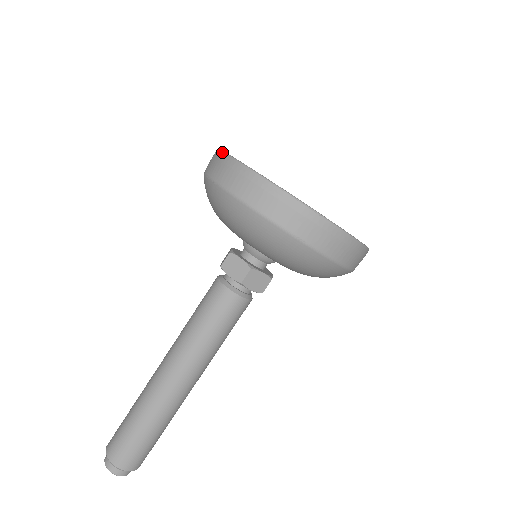
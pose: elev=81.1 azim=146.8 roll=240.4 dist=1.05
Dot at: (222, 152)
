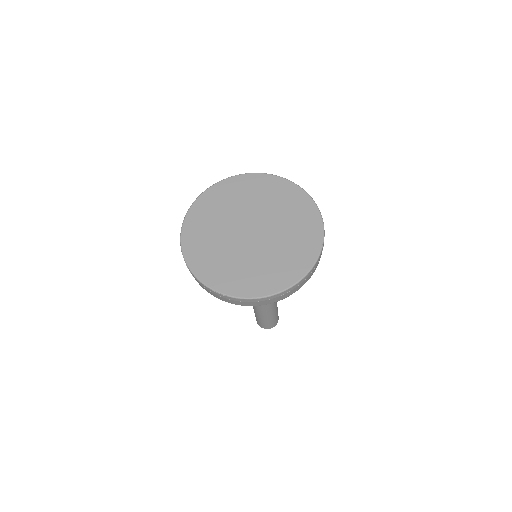
Dot at: (181, 228)
